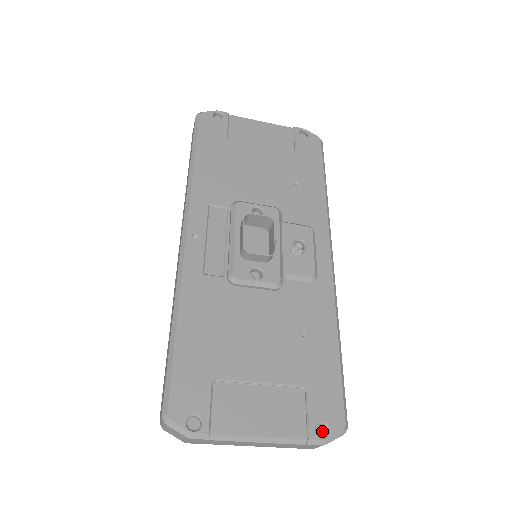
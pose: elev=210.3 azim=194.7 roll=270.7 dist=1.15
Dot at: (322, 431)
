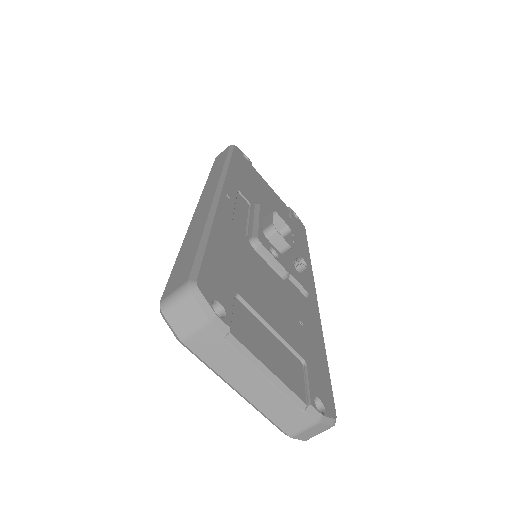
Dot at: occluded
